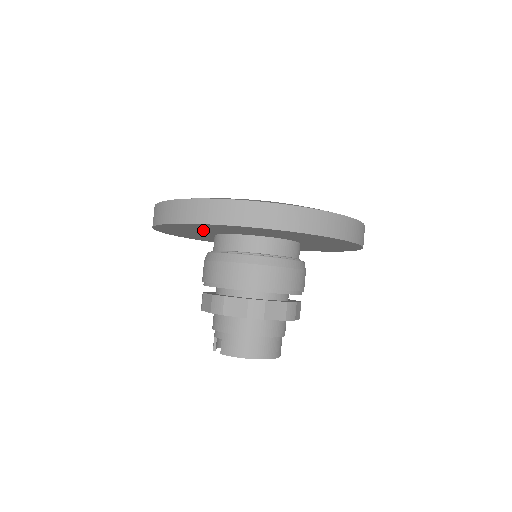
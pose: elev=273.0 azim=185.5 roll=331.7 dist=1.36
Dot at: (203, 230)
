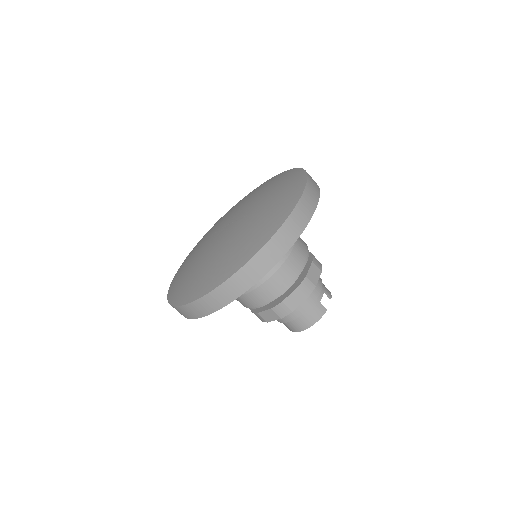
Dot at: occluded
